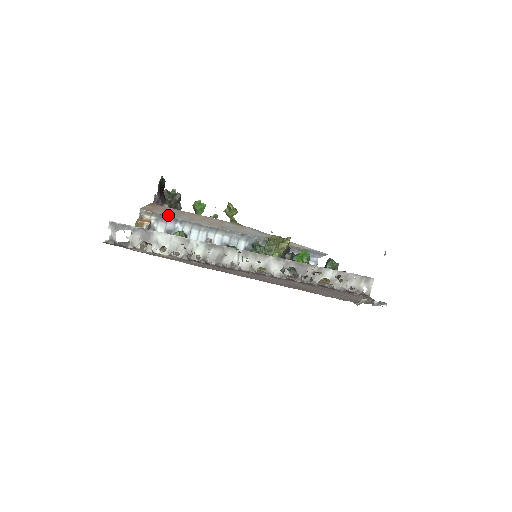
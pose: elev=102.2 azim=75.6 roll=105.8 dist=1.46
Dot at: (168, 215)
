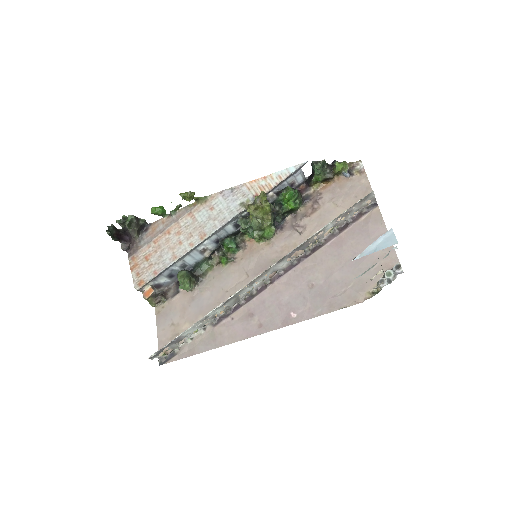
Dot at: (157, 273)
